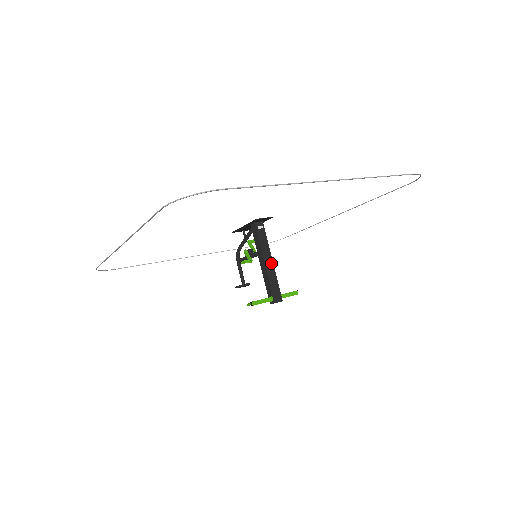
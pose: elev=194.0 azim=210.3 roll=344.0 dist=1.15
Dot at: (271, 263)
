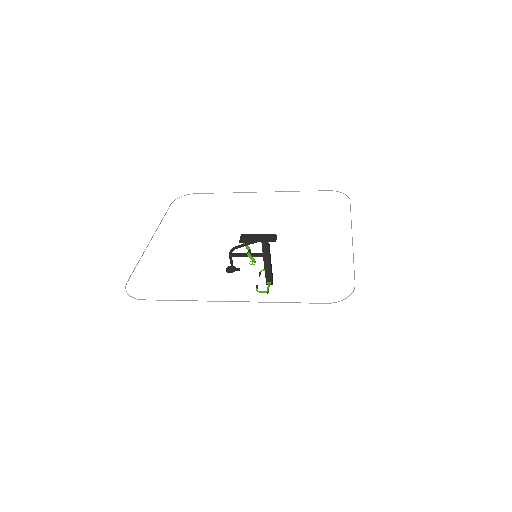
Dot at: occluded
